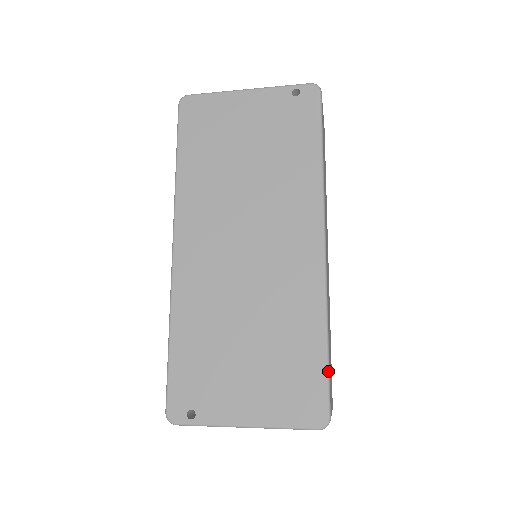
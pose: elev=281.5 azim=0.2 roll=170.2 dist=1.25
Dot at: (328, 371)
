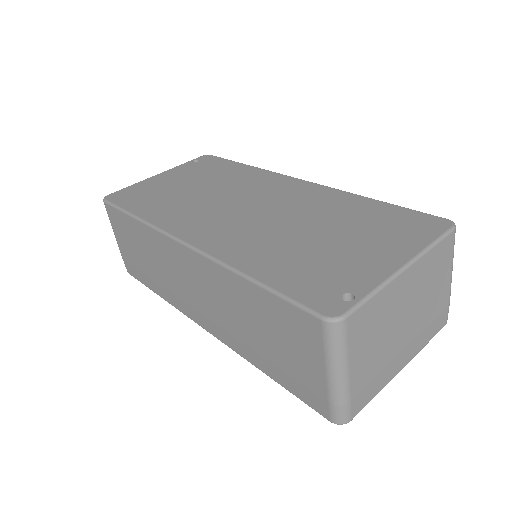
Dot at: (403, 207)
